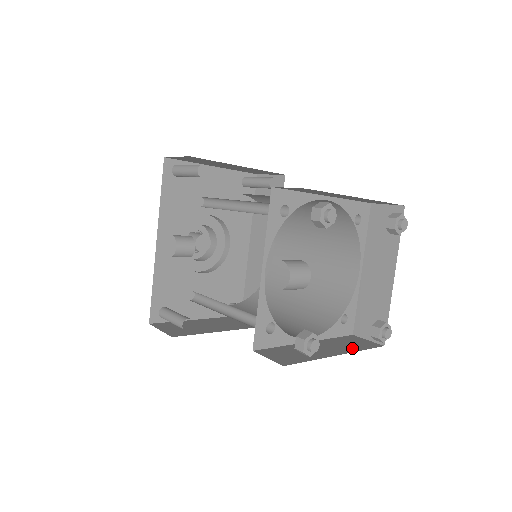
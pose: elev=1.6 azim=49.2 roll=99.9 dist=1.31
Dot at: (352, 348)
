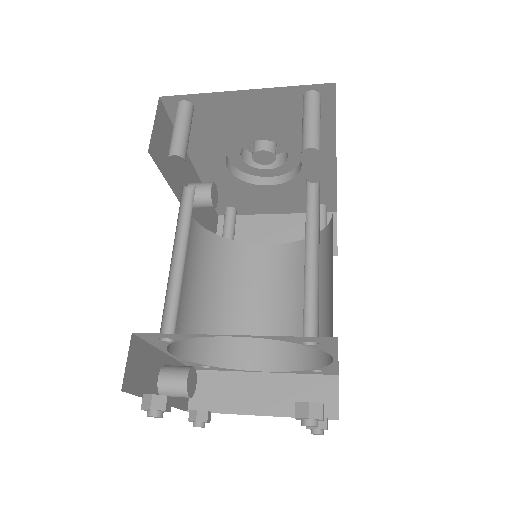
Dot at: (292, 408)
